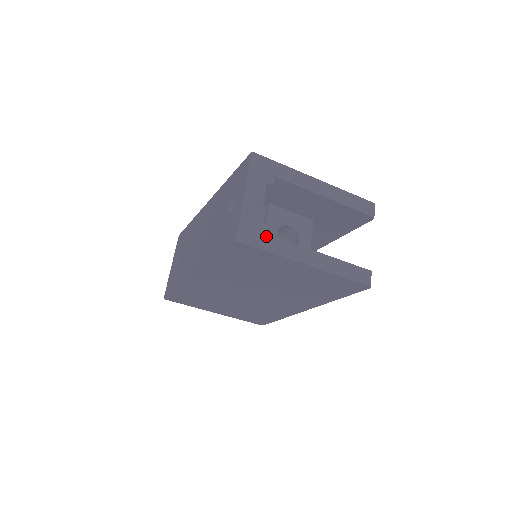
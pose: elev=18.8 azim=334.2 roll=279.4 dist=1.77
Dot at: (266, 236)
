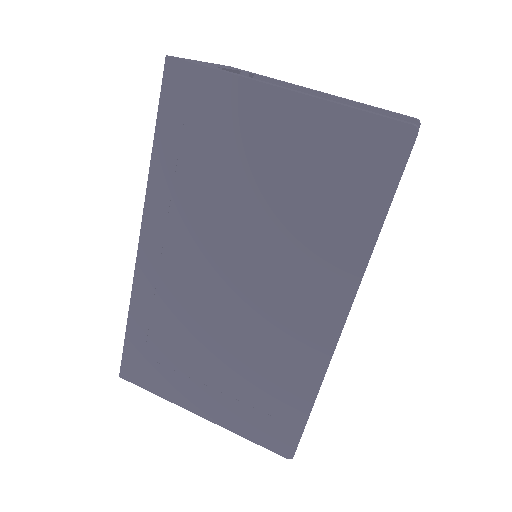
Dot at: occluded
